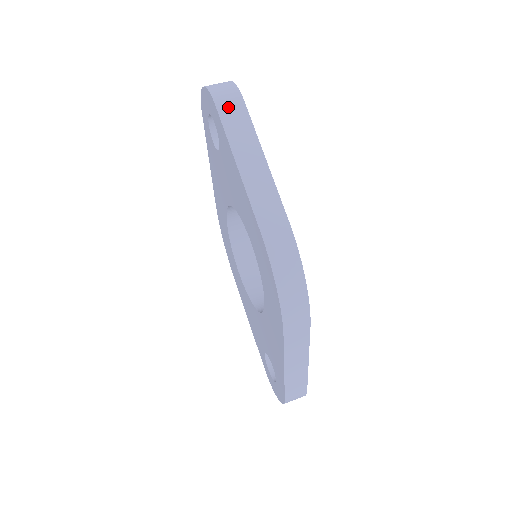
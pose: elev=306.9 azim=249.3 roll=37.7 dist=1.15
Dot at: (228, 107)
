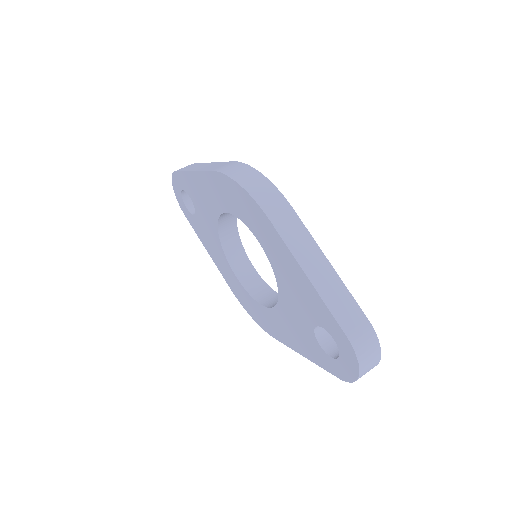
Dot at: (183, 168)
